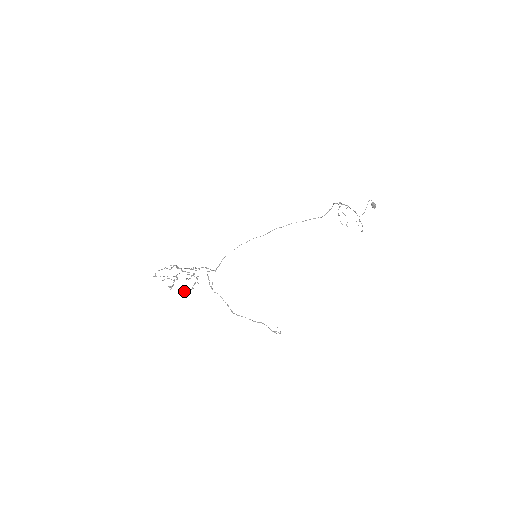
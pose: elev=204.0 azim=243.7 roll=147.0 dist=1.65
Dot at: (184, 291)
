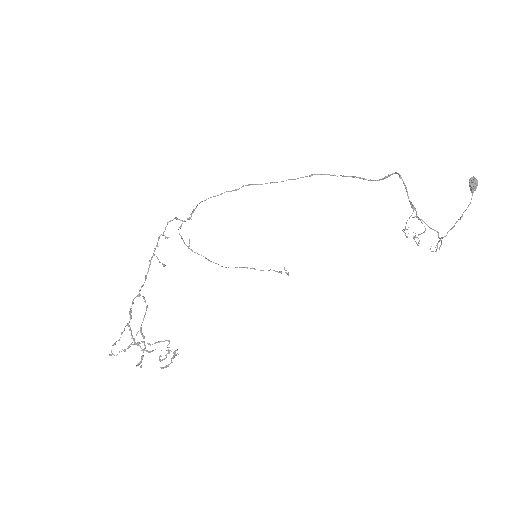
Dot at: occluded
